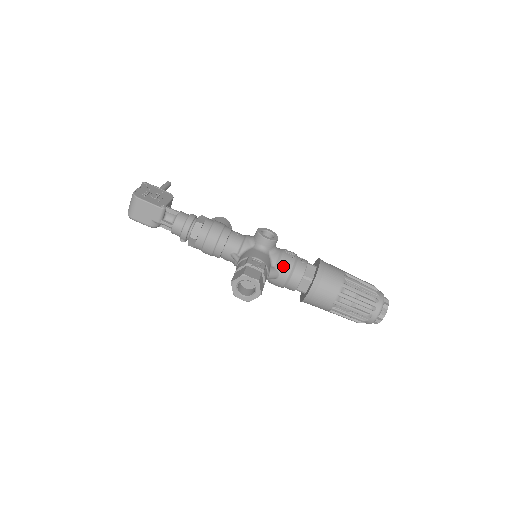
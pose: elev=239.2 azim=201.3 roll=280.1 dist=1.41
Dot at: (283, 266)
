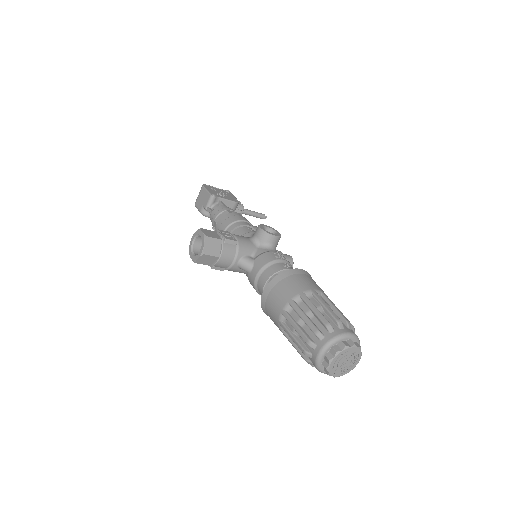
Dot at: (260, 259)
